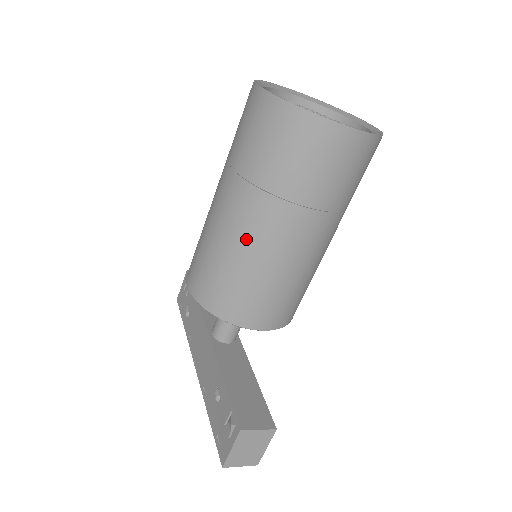
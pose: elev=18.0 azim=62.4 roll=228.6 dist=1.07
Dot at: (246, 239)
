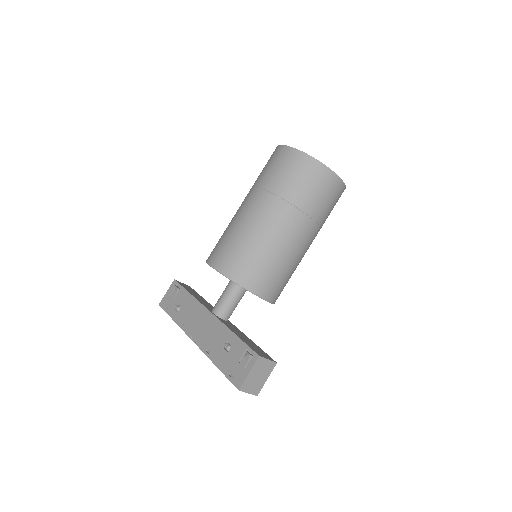
Dot at: (270, 231)
